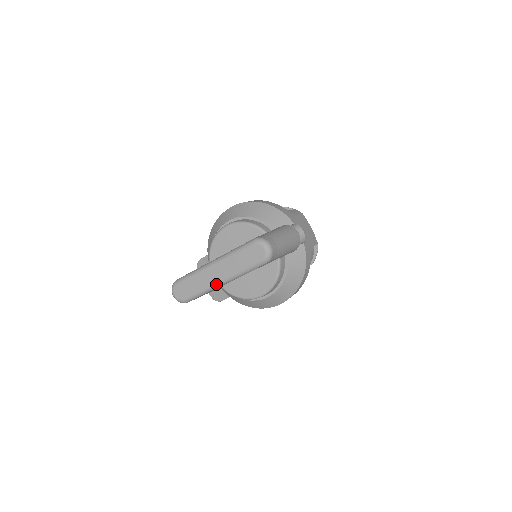
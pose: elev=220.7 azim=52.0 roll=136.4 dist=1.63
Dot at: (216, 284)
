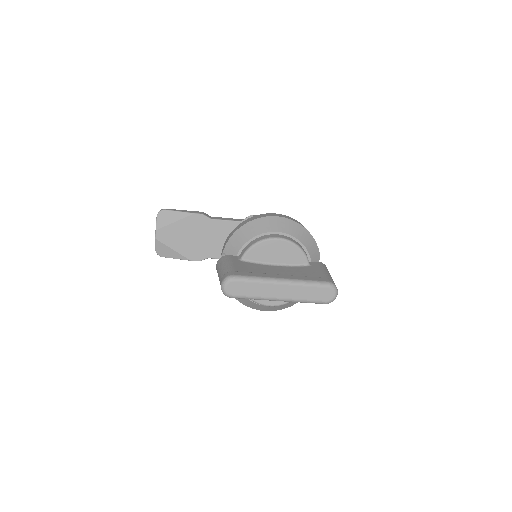
Dot at: (274, 299)
